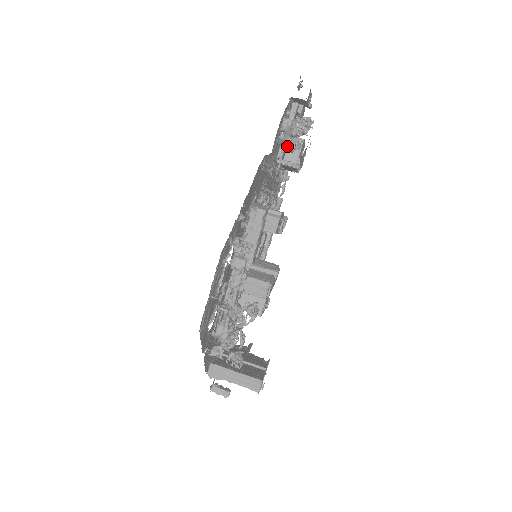
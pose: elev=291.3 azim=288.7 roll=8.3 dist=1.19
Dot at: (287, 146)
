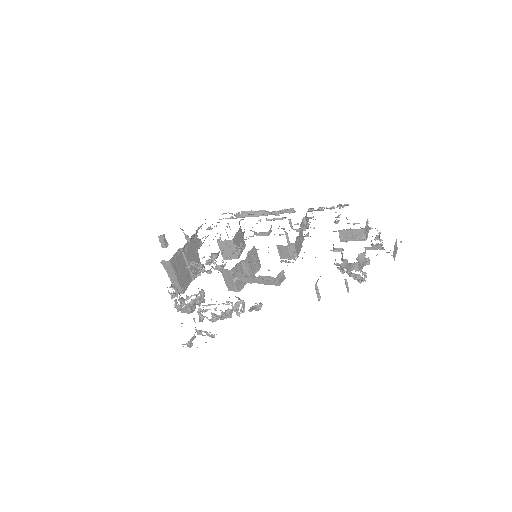
Dot at: (340, 265)
